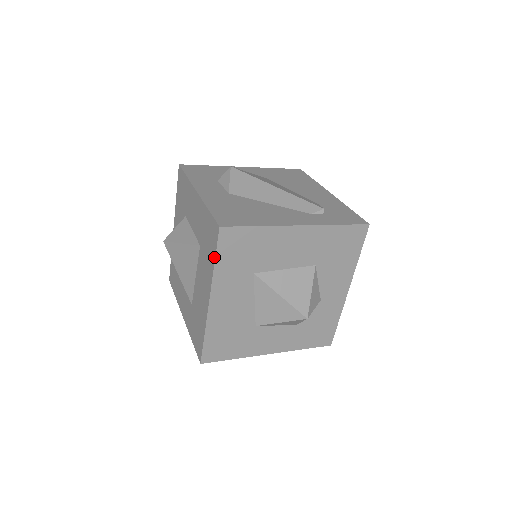
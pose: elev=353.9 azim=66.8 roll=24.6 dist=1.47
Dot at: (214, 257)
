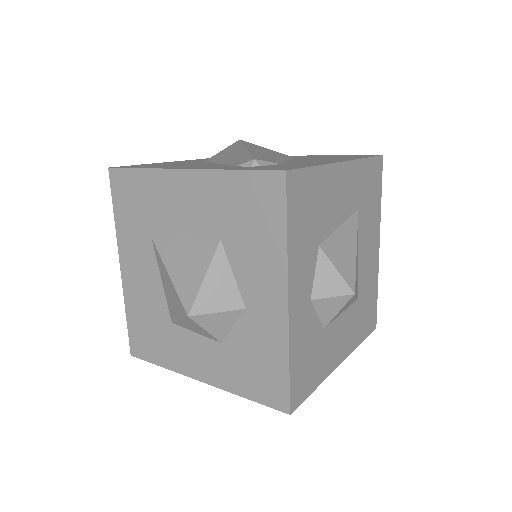
Dot at: (115, 208)
